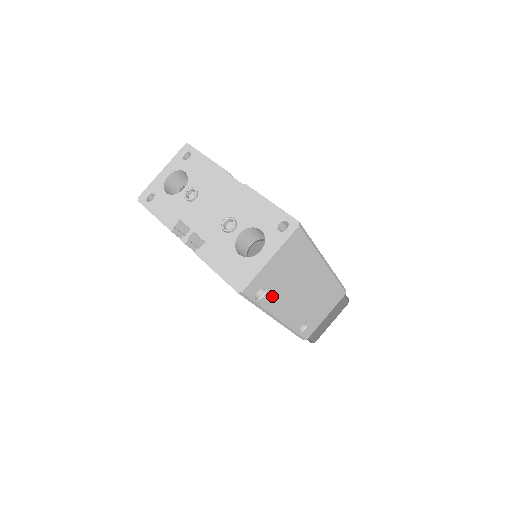
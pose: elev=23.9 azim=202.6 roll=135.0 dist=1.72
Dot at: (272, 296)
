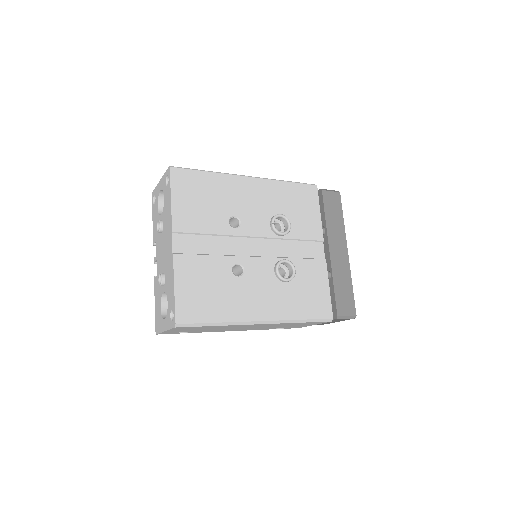
Dot at: (200, 331)
